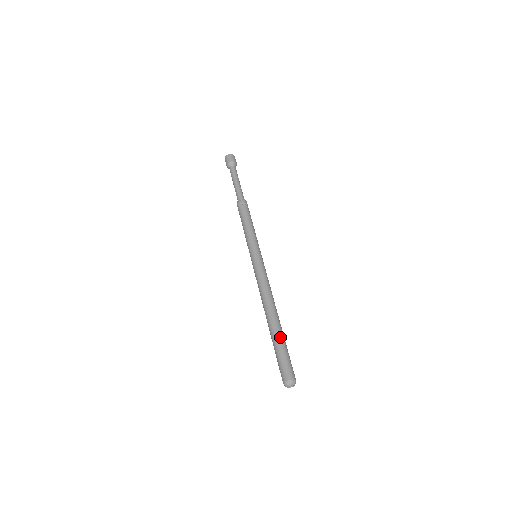
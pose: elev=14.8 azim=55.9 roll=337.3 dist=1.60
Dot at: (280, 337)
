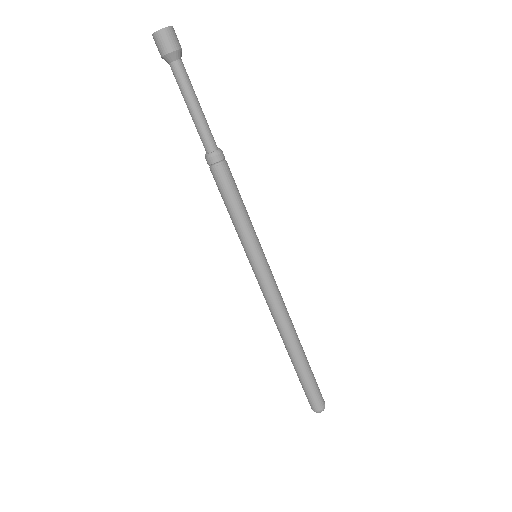
Dot at: (306, 369)
